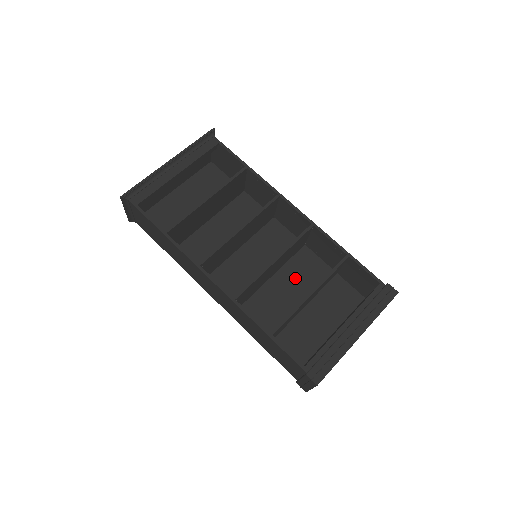
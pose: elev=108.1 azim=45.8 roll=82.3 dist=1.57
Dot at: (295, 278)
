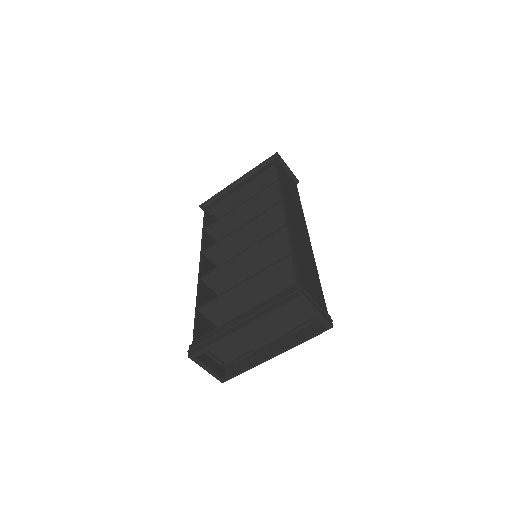
Dot at: occluded
